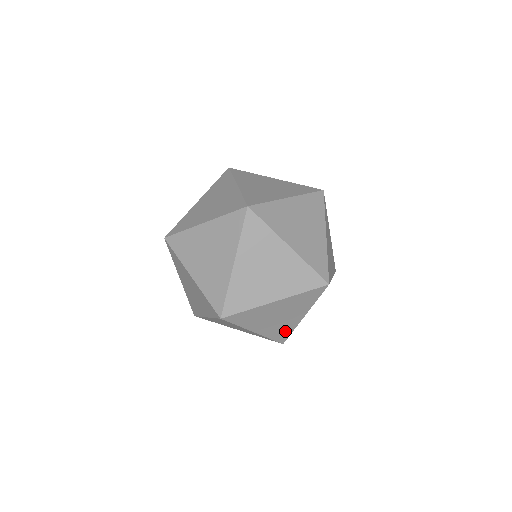
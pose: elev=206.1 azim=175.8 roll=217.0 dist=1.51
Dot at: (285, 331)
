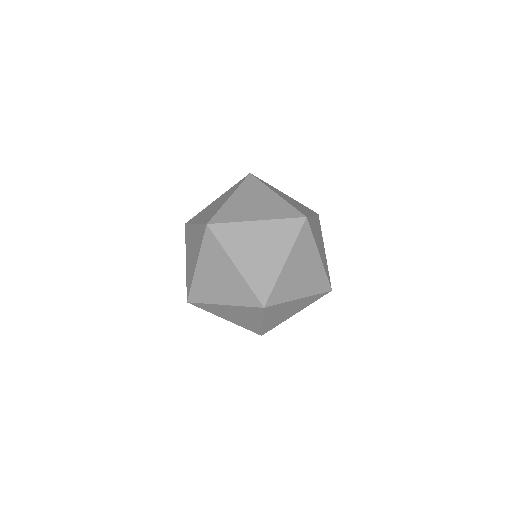
Dot at: (266, 281)
